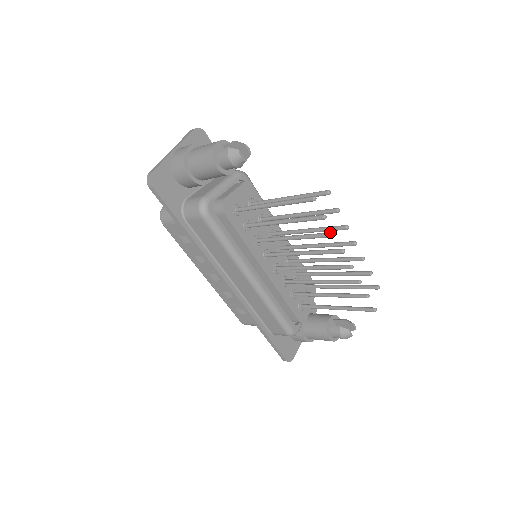
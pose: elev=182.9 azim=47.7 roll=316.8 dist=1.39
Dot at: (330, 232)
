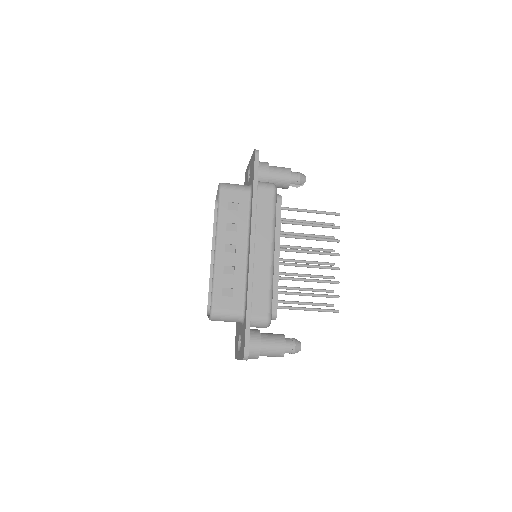
Dot at: (336, 239)
